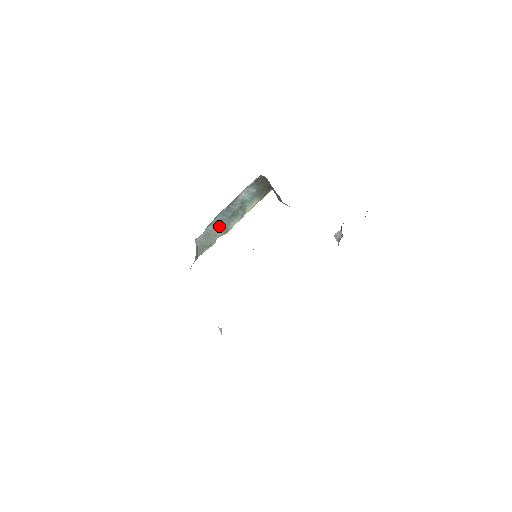
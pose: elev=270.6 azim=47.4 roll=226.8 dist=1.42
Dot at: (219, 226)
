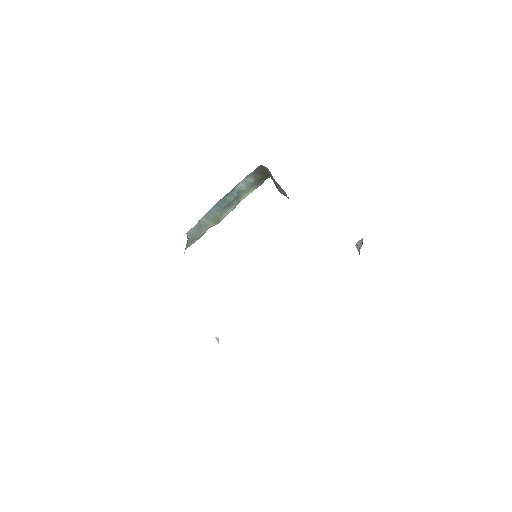
Dot at: (212, 217)
